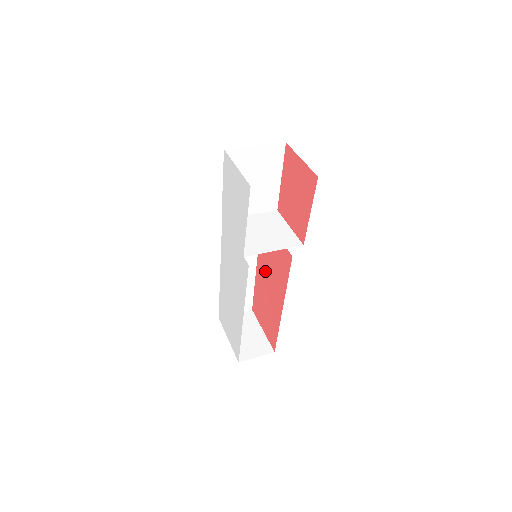
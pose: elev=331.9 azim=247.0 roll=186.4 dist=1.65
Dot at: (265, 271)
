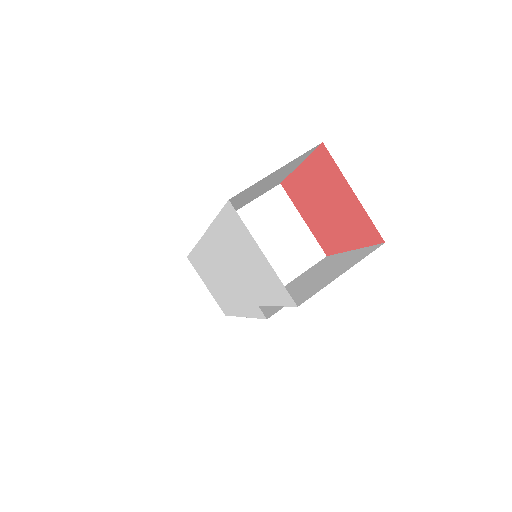
Dot at: occluded
